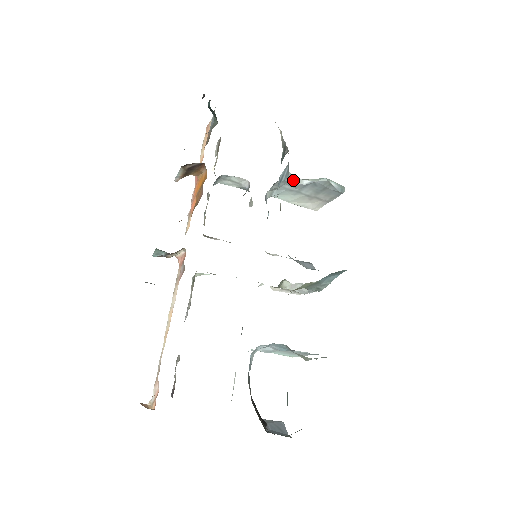
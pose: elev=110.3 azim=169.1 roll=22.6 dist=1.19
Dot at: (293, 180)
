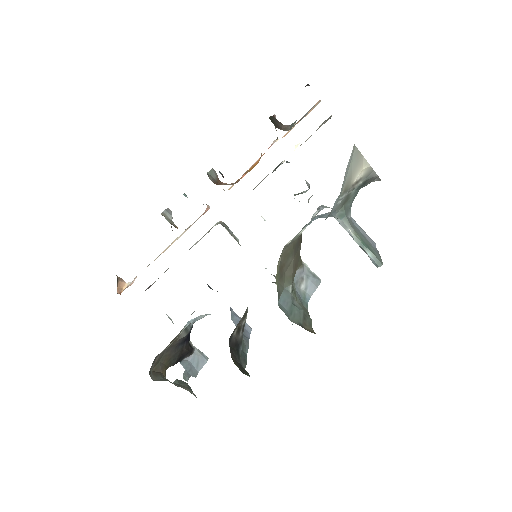
Dot at: (340, 221)
